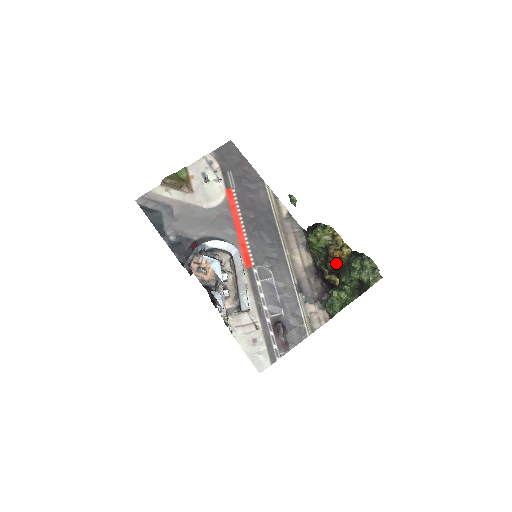
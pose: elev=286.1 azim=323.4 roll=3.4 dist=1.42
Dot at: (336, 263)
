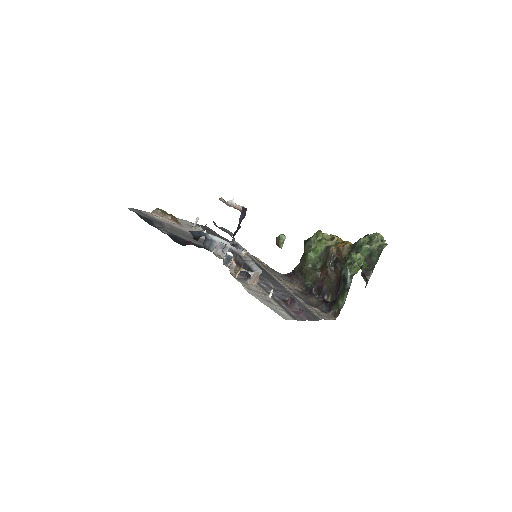
Dot at: (337, 262)
